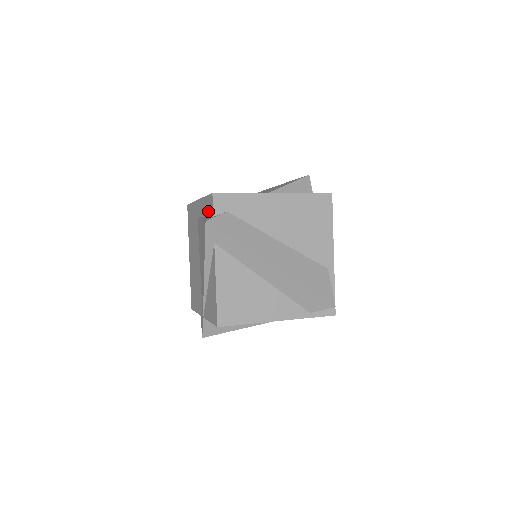
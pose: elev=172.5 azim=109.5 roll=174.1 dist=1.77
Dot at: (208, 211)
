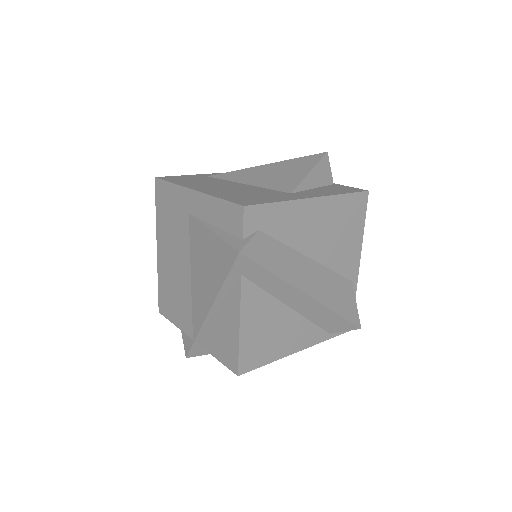
Dot at: (226, 223)
